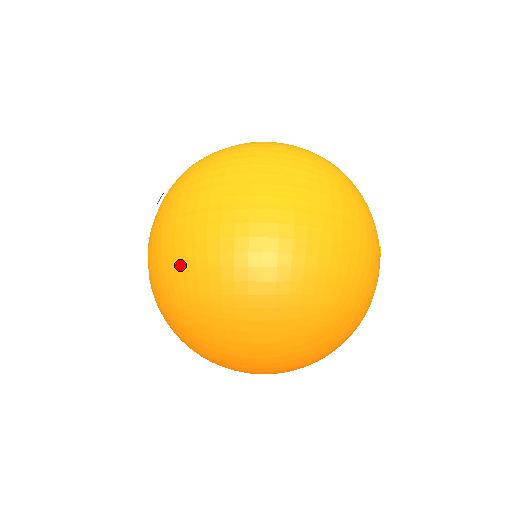
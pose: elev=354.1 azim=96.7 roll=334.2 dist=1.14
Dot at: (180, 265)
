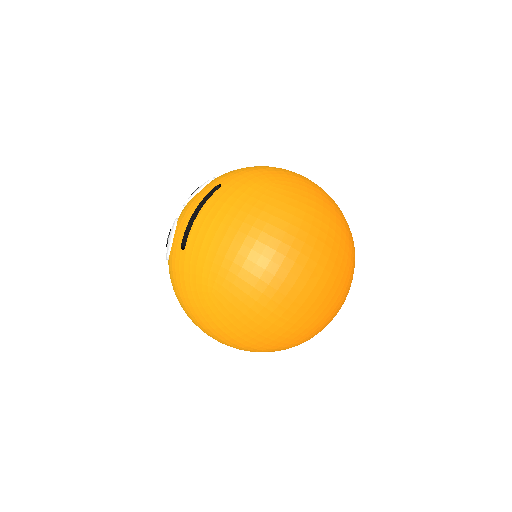
Dot at: (278, 170)
